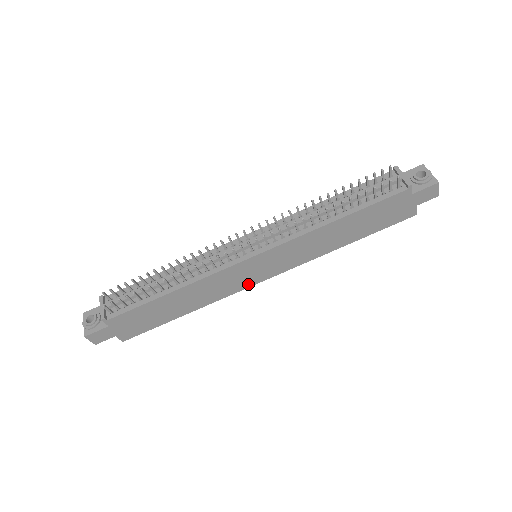
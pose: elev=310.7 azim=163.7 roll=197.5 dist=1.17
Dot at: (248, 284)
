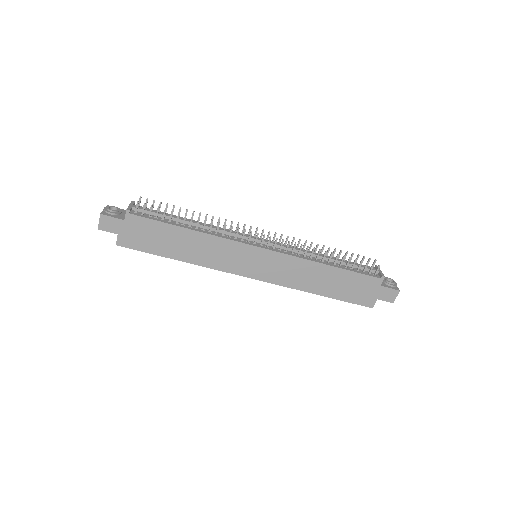
Dot at: (237, 271)
